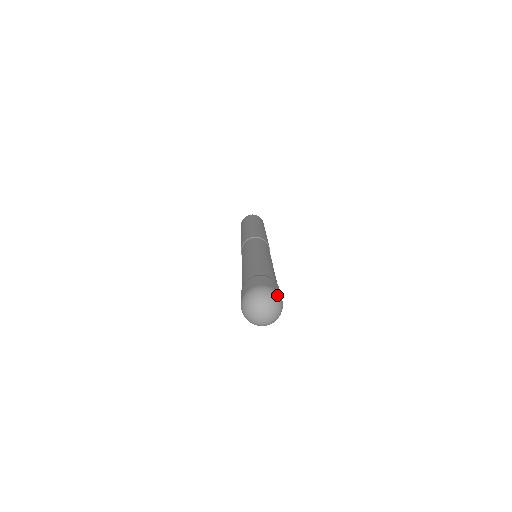
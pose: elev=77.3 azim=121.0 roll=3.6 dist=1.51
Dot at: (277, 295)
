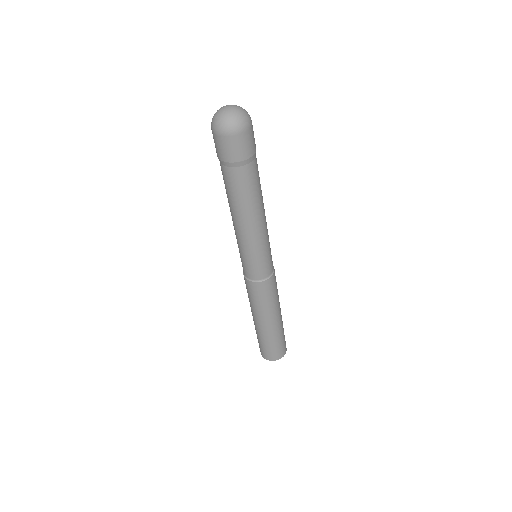
Dot at: (249, 115)
